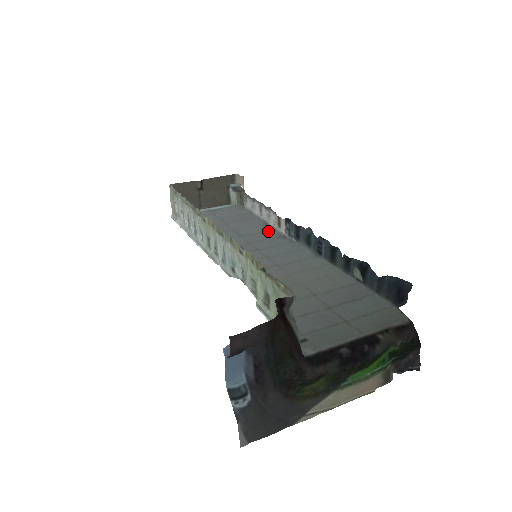
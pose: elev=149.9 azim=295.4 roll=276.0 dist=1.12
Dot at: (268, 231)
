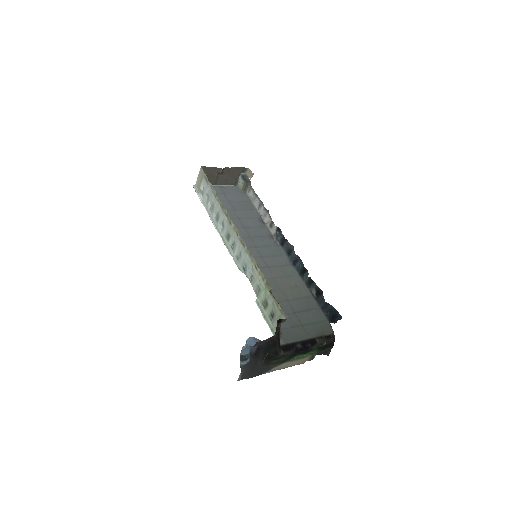
Dot at: (262, 228)
